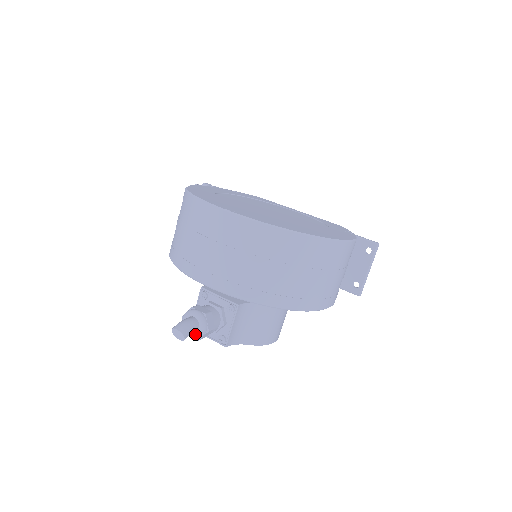
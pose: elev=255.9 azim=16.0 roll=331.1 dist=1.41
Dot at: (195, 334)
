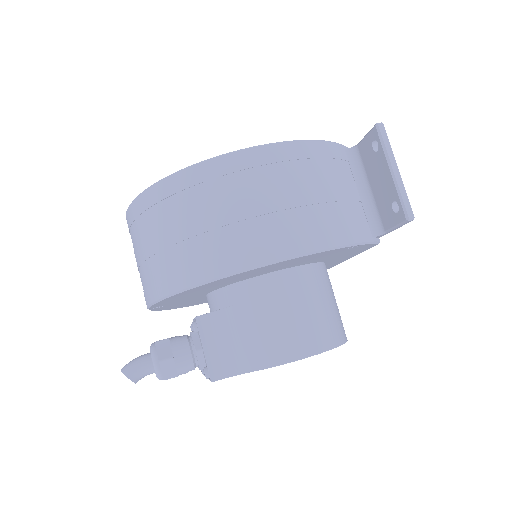
Dot at: (155, 372)
